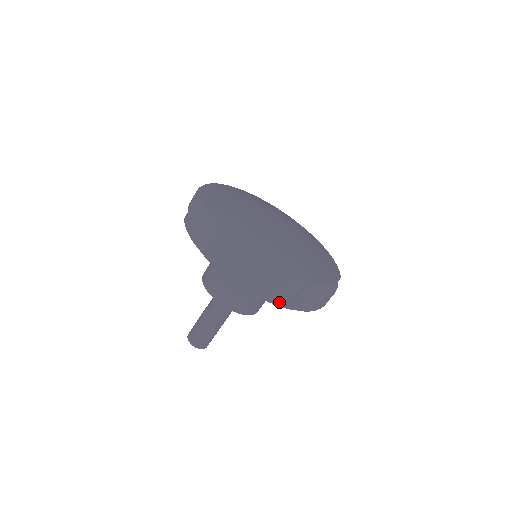
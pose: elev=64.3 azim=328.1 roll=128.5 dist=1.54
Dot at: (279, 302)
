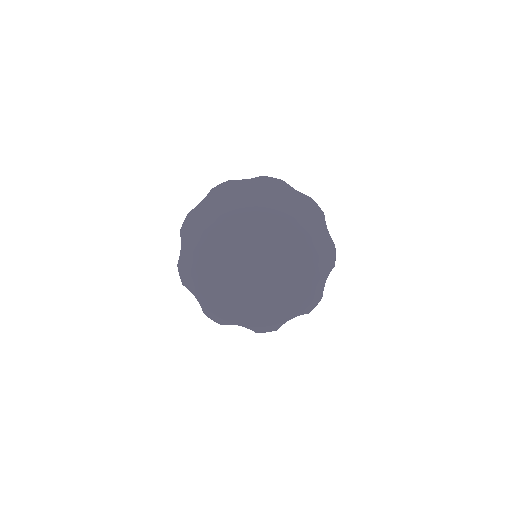
Dot at: occluded
